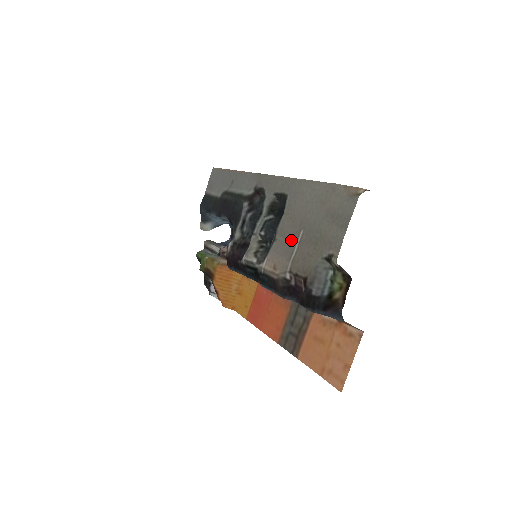
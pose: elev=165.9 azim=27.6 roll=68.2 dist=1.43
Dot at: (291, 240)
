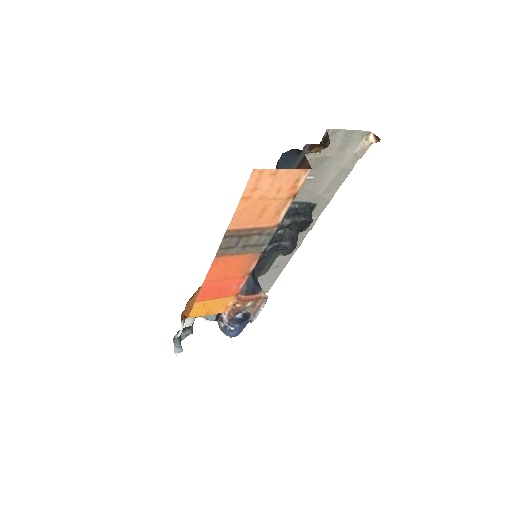
Dot at: occluded
